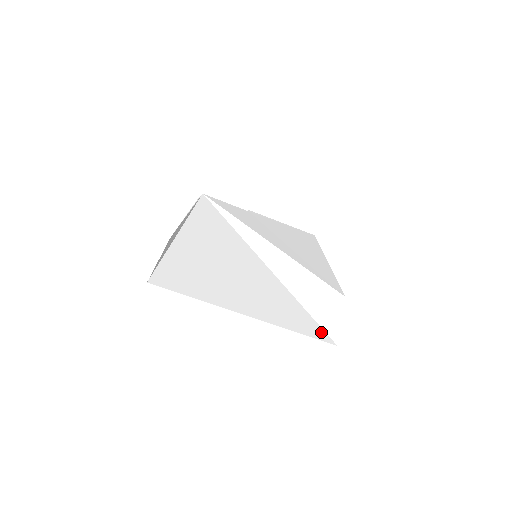
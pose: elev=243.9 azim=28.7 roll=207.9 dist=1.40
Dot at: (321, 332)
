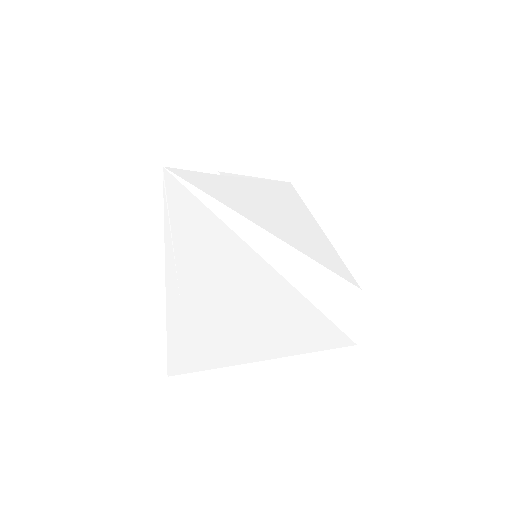
Dot at: (340, 335)
